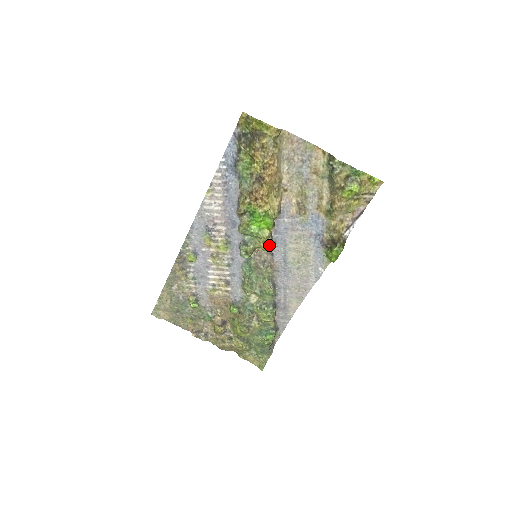
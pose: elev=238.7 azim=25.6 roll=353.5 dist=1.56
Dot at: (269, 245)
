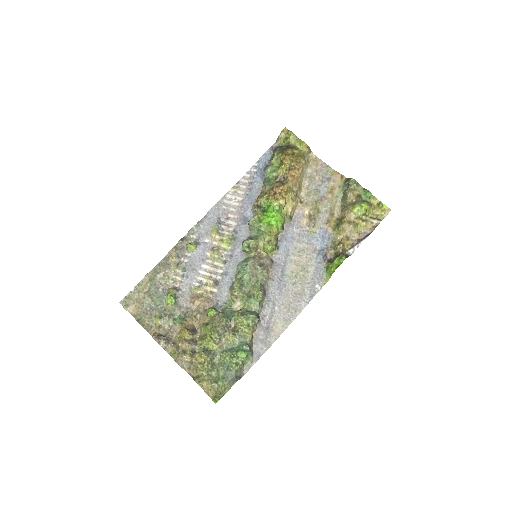
Dot at: (273, 245)
